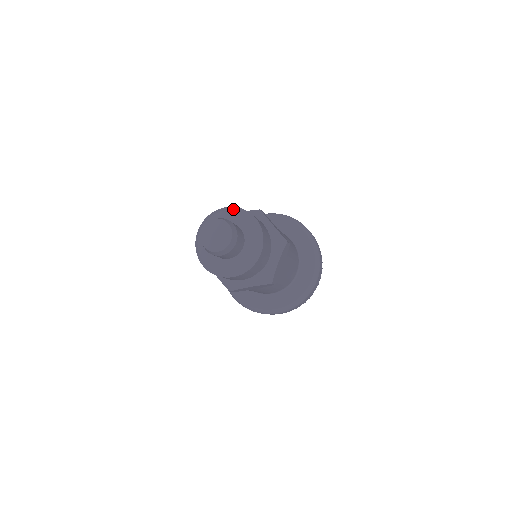
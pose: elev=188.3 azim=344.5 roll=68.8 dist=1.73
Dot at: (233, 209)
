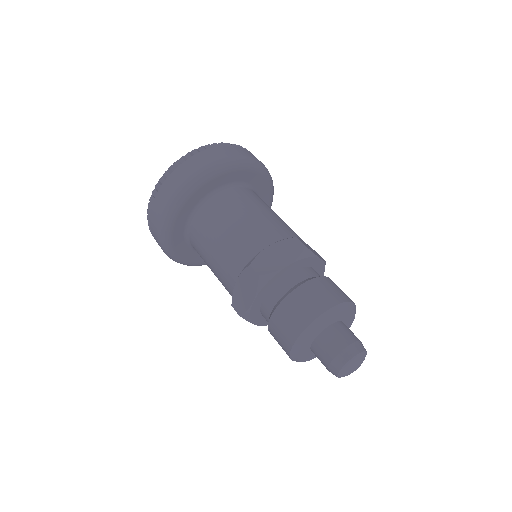
Dot at: (339, 311)
